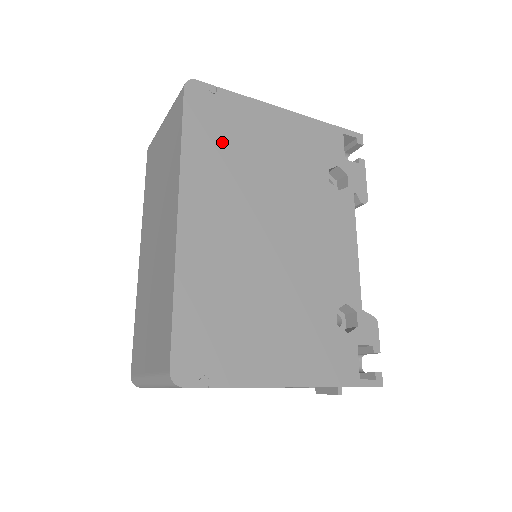
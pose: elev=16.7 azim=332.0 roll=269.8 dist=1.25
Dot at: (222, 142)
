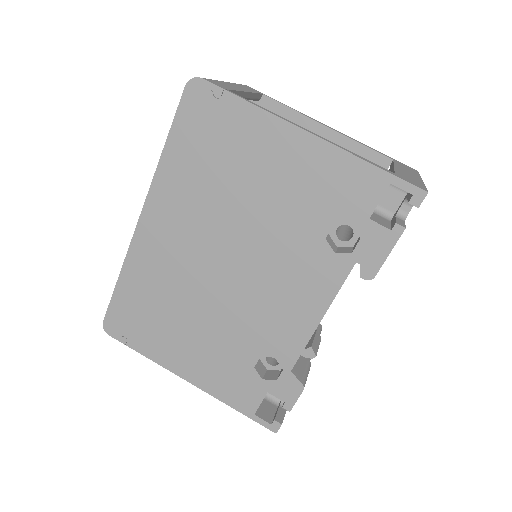
Dot at: (206, 159)
